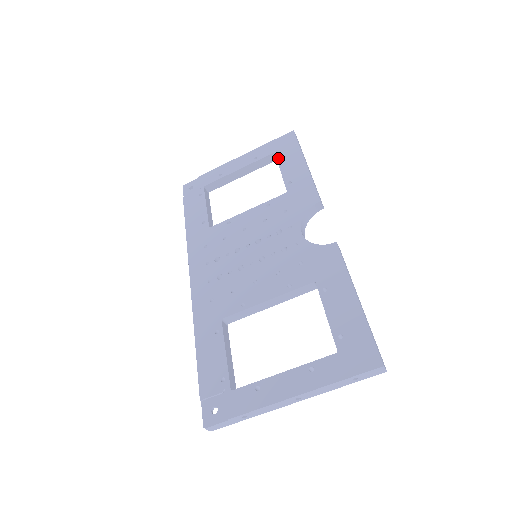
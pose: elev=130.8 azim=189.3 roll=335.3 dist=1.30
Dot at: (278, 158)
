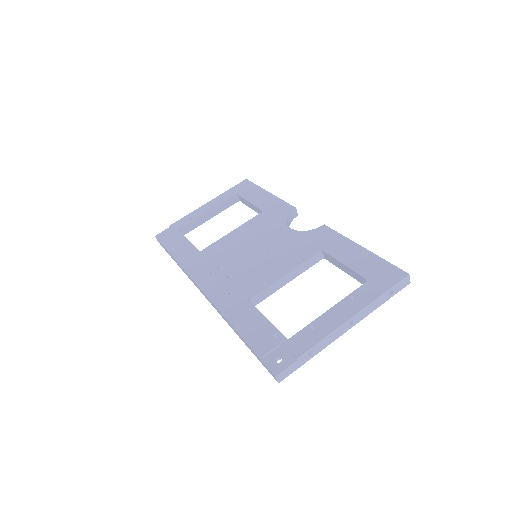
Dot at: (242, 196)
